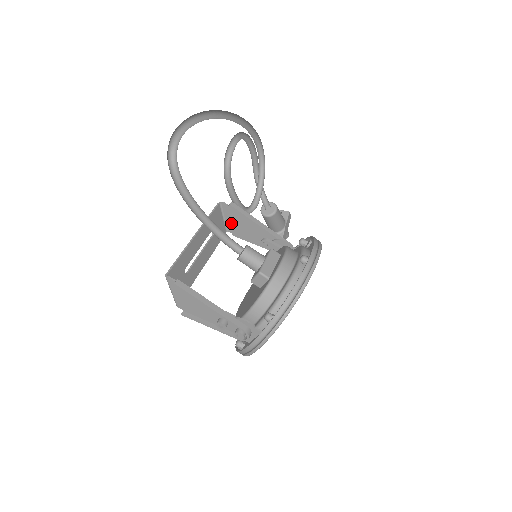
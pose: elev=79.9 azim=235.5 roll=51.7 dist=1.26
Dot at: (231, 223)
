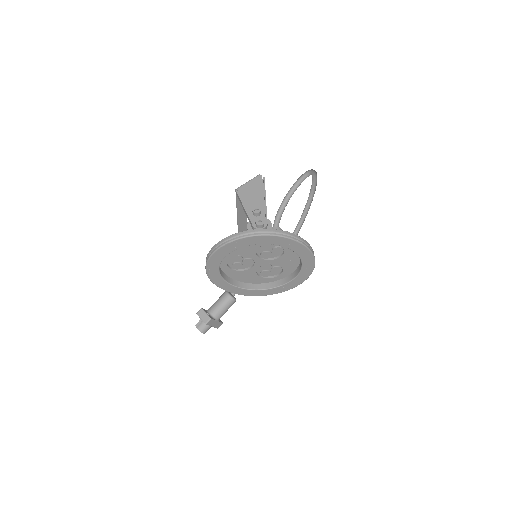
Dot at: occluded
